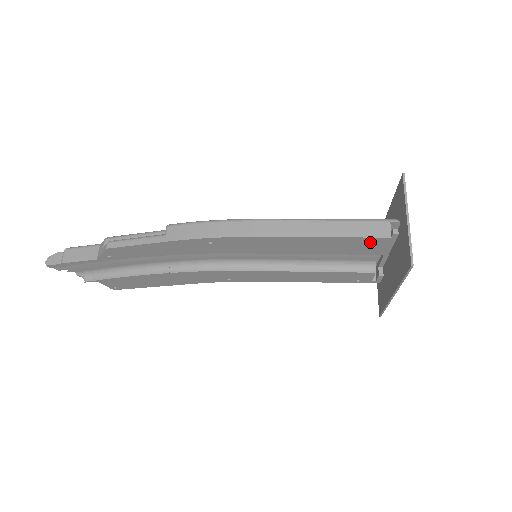
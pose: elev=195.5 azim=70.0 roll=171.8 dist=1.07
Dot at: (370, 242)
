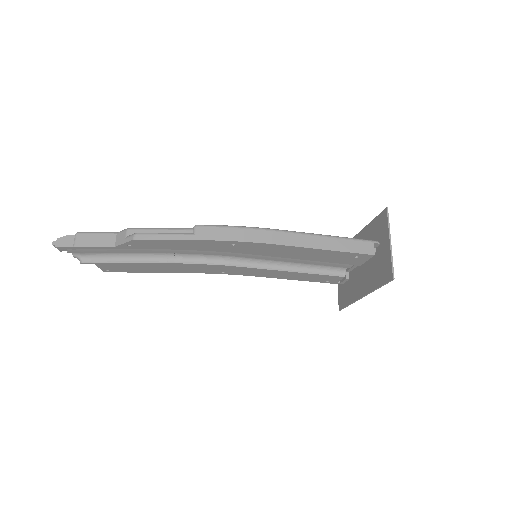
Dot at: (357, 256)
